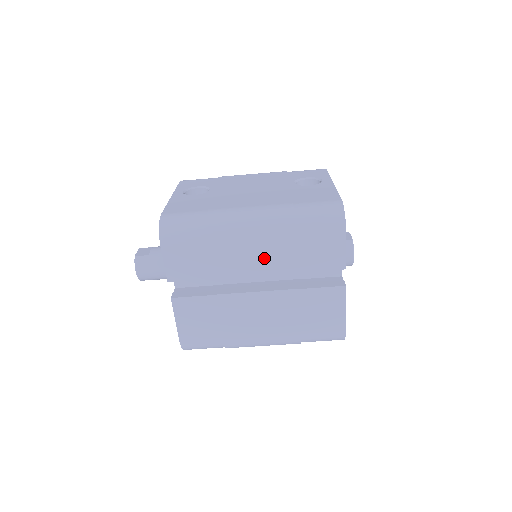
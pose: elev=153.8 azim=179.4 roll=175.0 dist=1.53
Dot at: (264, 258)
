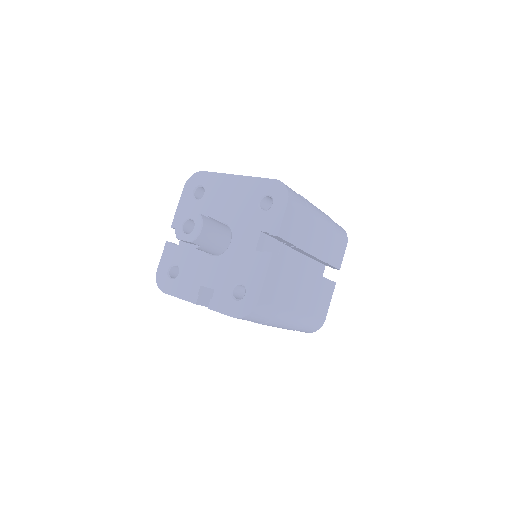
Dot at: (321, 243)
